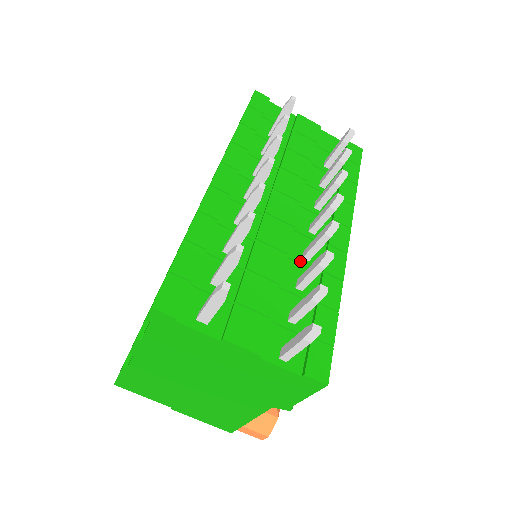
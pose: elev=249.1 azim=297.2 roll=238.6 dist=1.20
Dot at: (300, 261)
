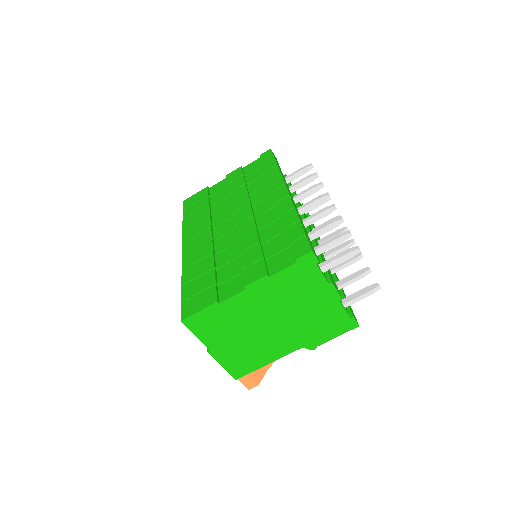
Dot at: occluded
